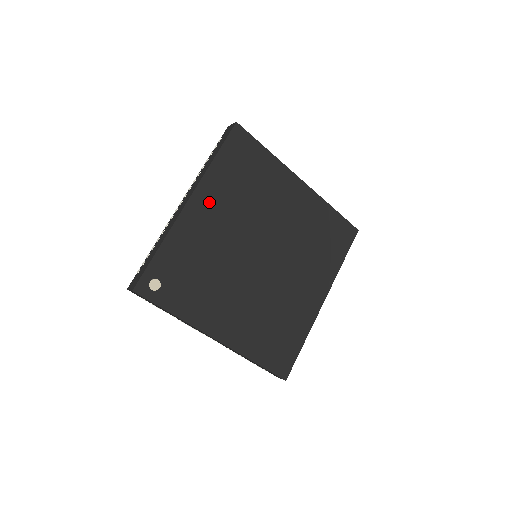
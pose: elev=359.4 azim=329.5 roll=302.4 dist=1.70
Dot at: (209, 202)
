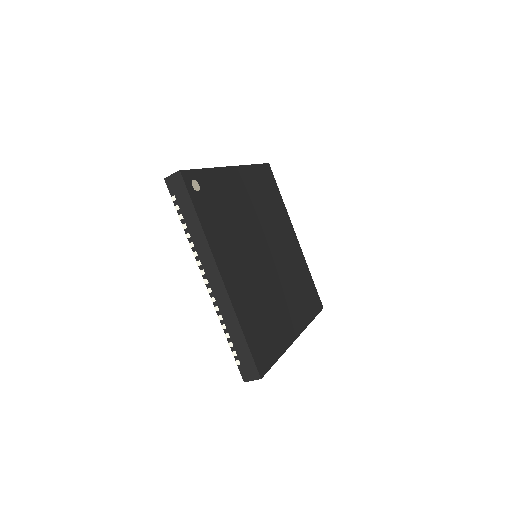
Dot at: (244, 182)
